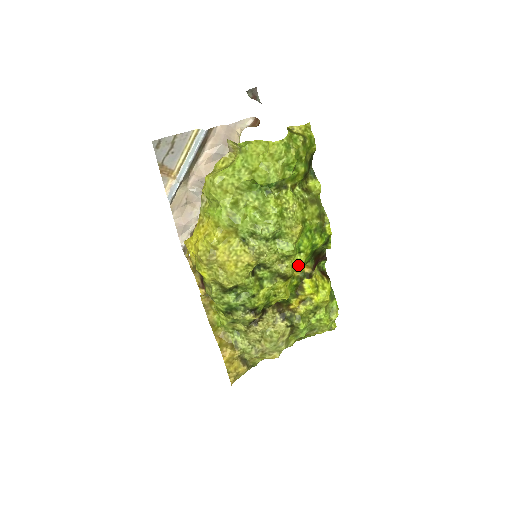
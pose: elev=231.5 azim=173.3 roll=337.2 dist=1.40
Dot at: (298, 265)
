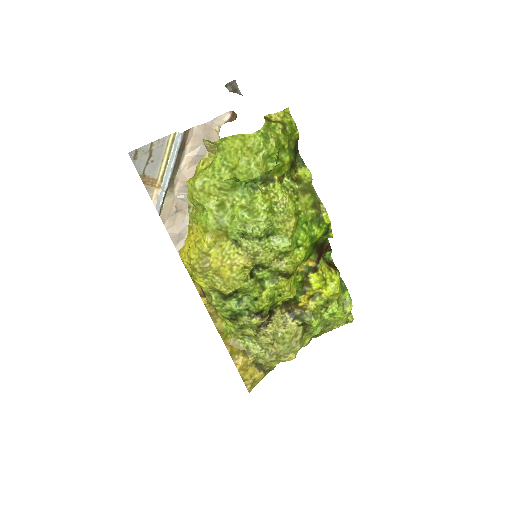
Dot at: (298, 260)
